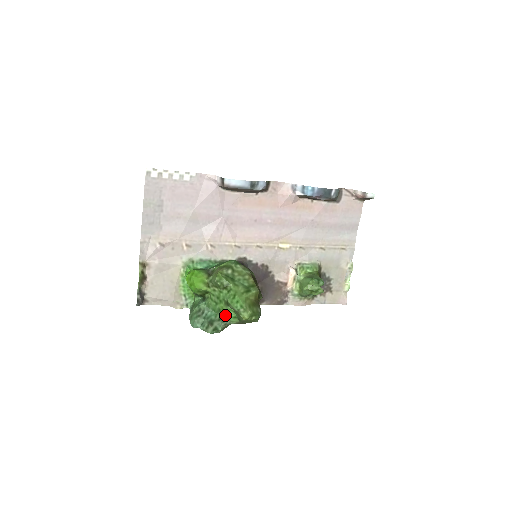
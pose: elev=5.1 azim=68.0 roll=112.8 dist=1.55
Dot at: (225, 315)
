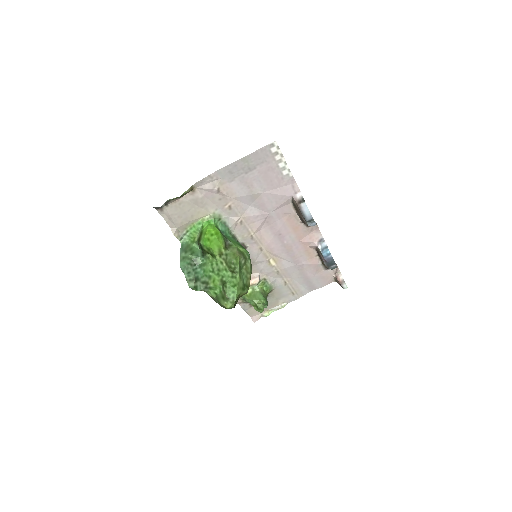
Dot at: (211, 285)
